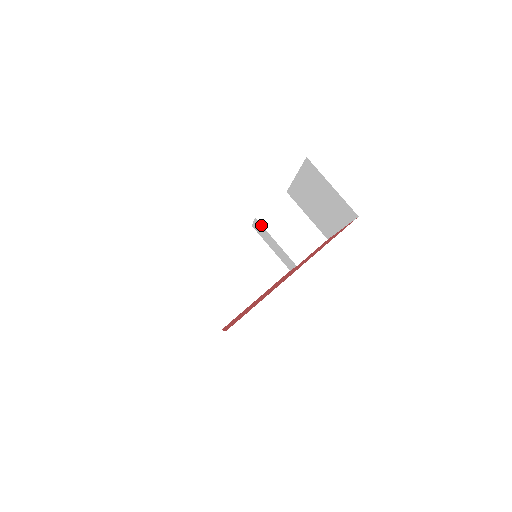
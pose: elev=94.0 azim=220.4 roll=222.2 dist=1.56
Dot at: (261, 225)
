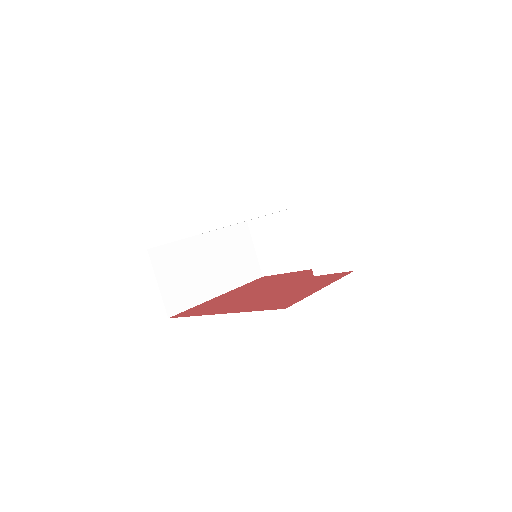
Dot at: (299, 217)
